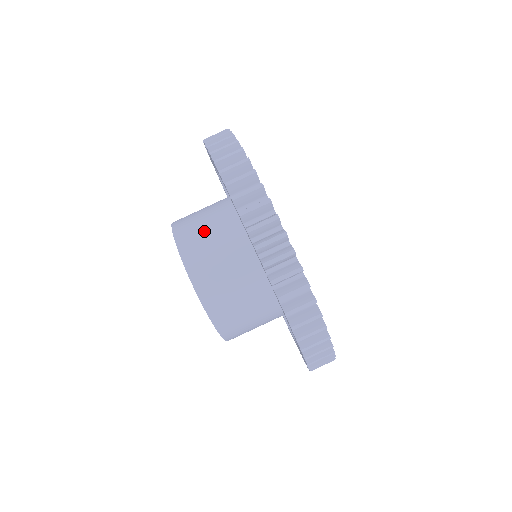
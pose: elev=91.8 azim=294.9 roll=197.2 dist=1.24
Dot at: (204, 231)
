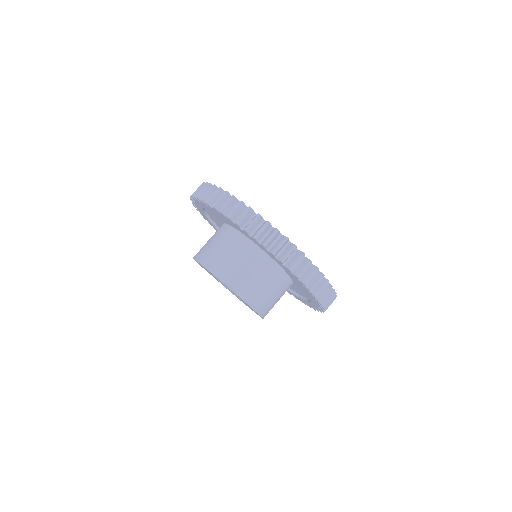
Dot at: (241, 270)
